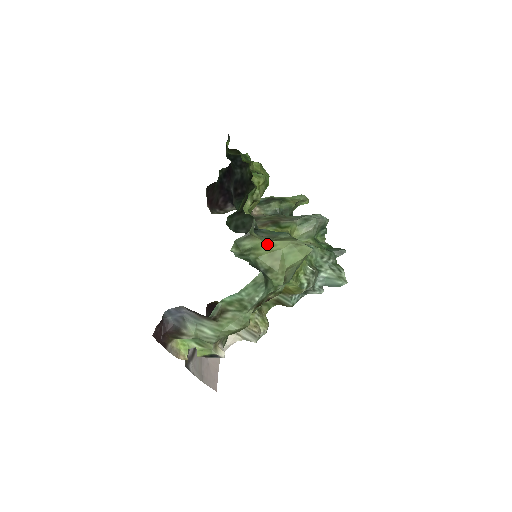
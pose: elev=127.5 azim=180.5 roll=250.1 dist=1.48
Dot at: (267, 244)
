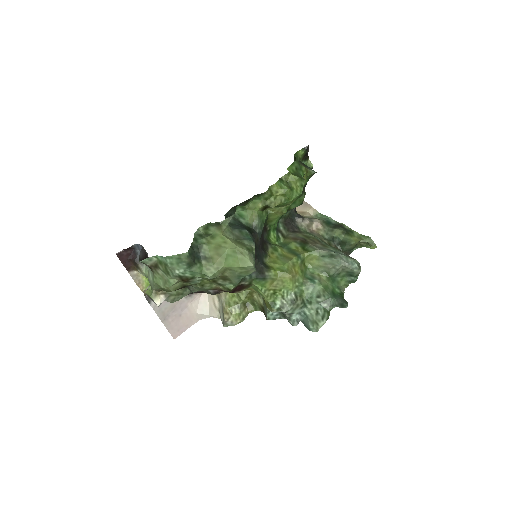
Dot at: (222, 238)
